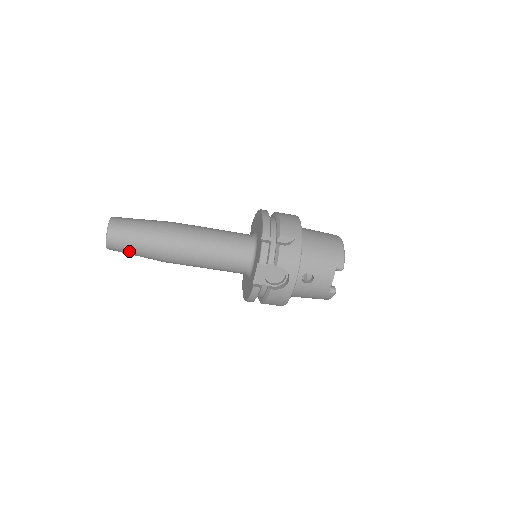
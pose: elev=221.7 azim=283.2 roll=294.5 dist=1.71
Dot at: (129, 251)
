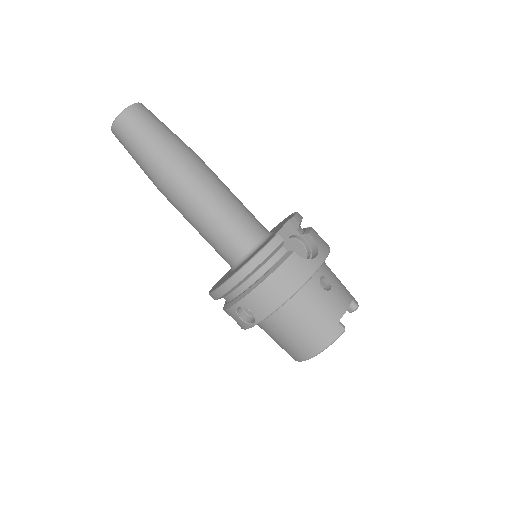
Dot at: (145, 131)
